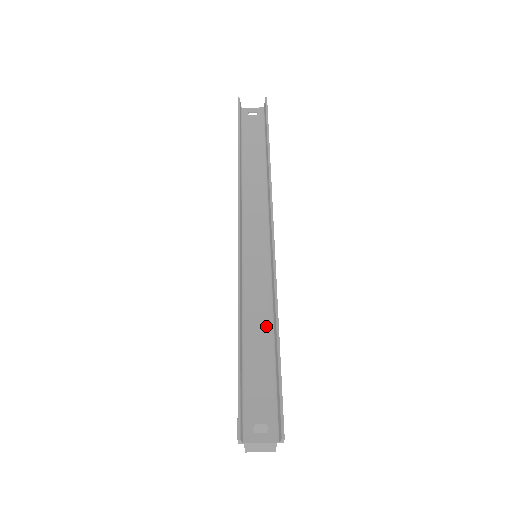
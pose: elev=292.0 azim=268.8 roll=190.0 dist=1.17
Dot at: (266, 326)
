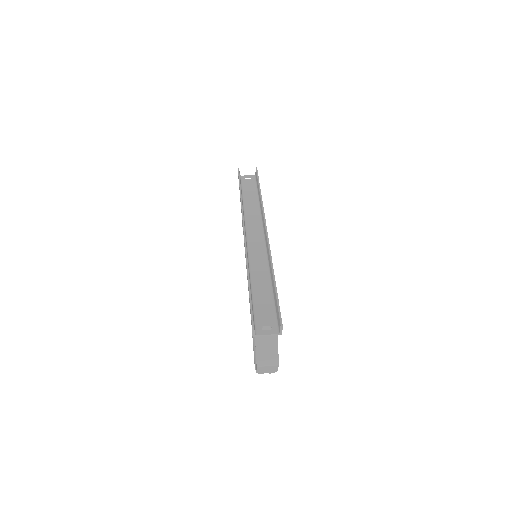
Dot at: (266, 279)
